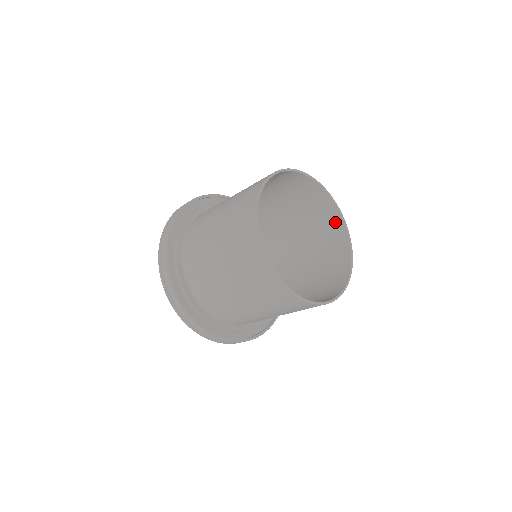
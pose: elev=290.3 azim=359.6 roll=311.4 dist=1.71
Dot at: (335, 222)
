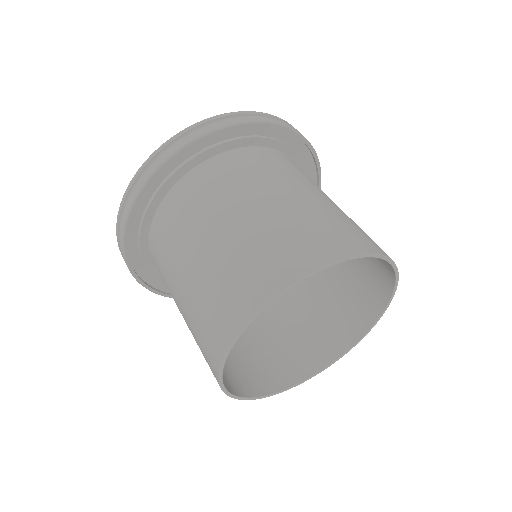
Dot at: (352, 329)
